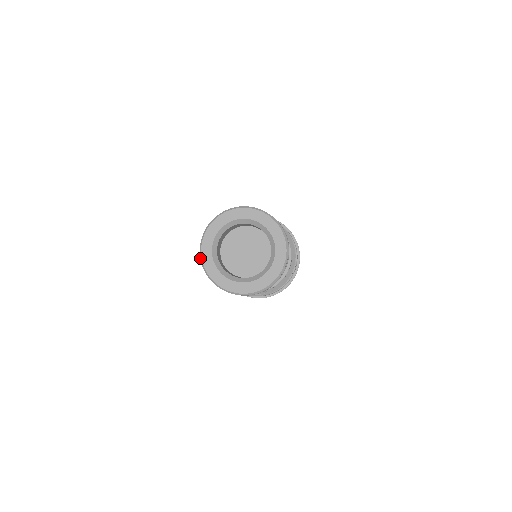
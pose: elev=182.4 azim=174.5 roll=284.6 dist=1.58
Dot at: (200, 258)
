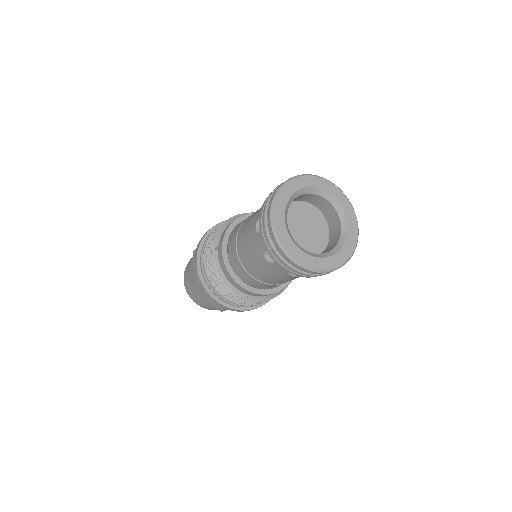
Dot at: (273, 234)
